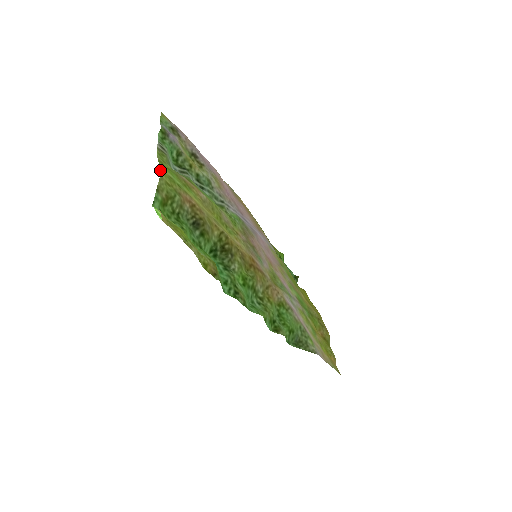
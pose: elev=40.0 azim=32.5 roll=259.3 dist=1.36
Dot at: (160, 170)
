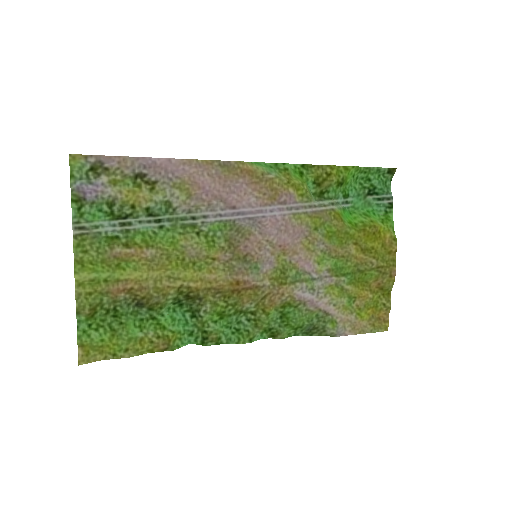
Dot at: (76, 284)
